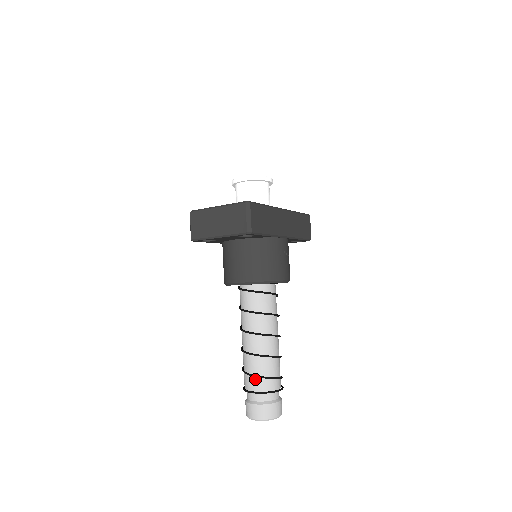
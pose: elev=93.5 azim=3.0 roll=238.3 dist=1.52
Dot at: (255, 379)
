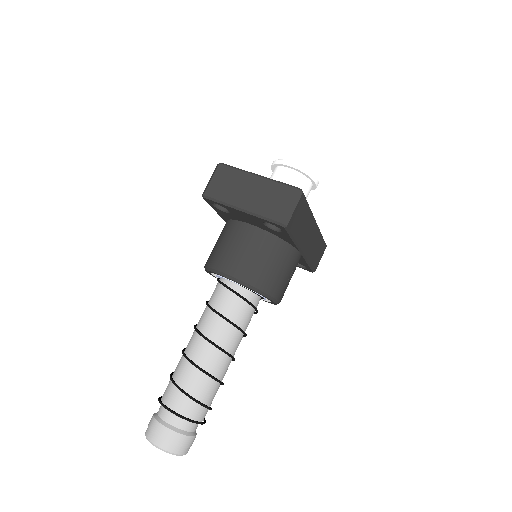
Dot at: (183, 396)
